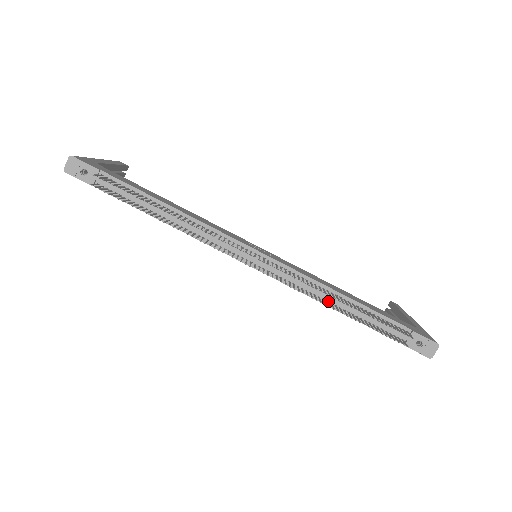
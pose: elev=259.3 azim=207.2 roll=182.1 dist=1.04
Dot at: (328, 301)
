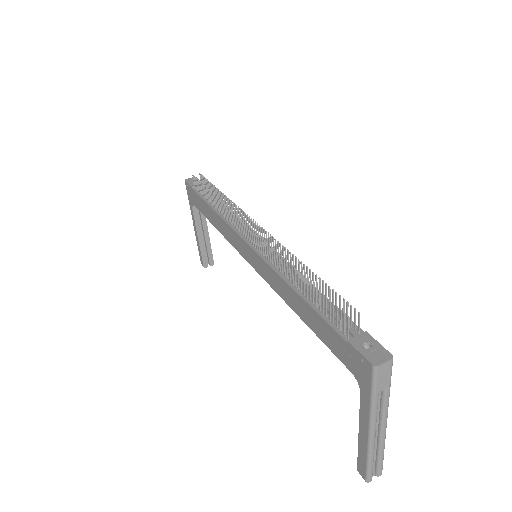
Dot at: (291, 283)
